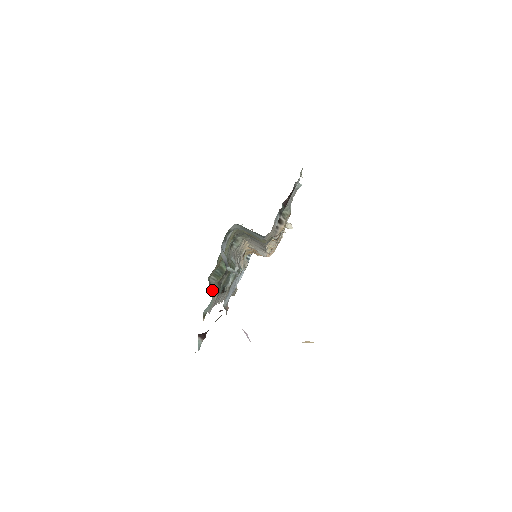
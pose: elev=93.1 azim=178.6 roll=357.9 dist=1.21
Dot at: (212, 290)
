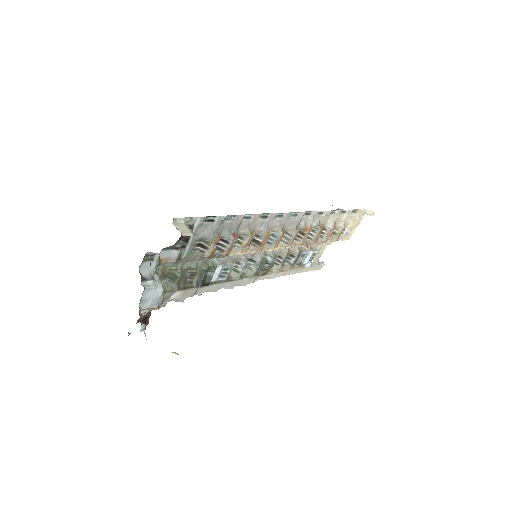
Dot at: occluded
